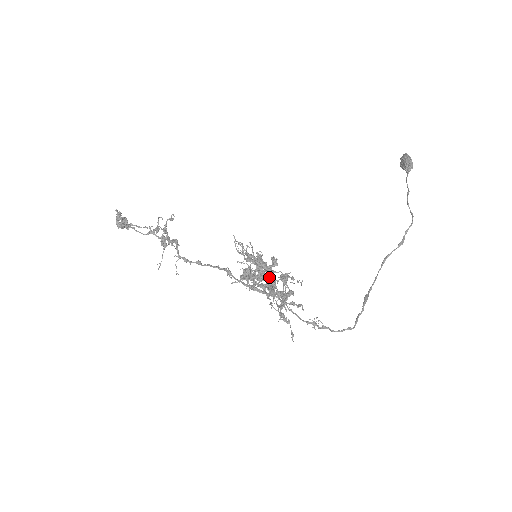
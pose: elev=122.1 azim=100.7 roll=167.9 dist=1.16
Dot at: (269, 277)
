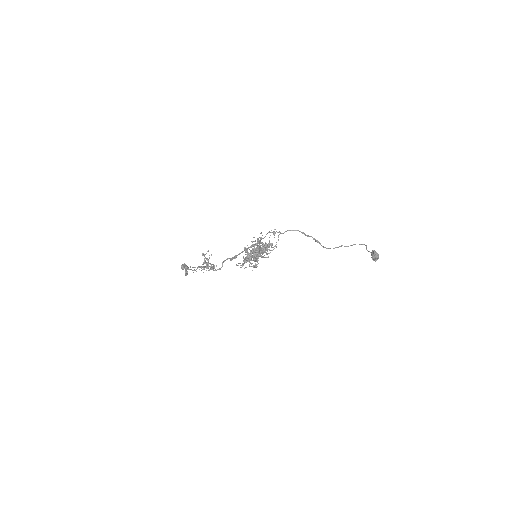
Dot at: occluded
